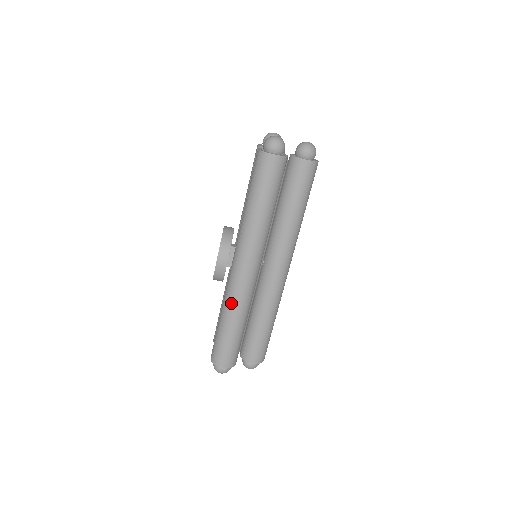
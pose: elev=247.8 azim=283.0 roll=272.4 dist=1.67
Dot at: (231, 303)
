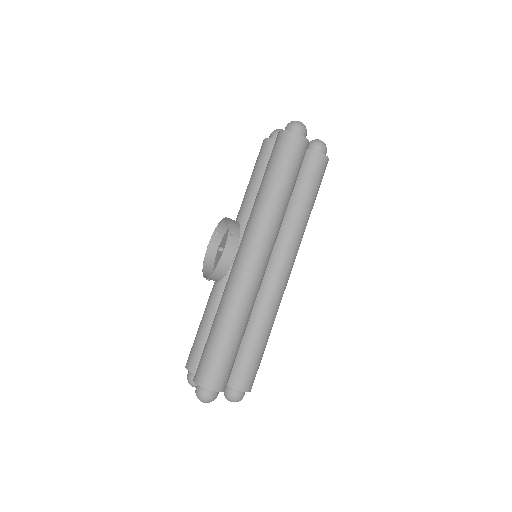
Dot at: (235, 302)
